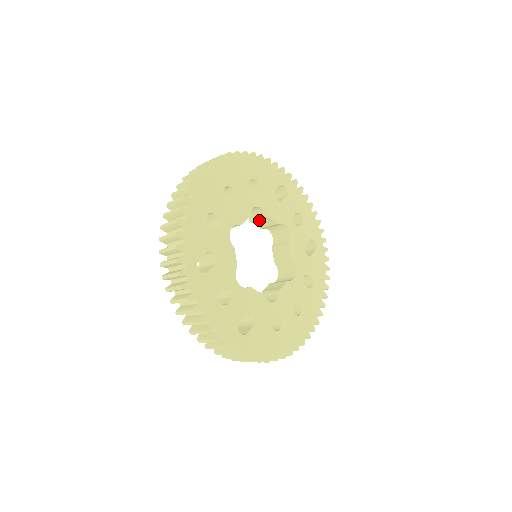
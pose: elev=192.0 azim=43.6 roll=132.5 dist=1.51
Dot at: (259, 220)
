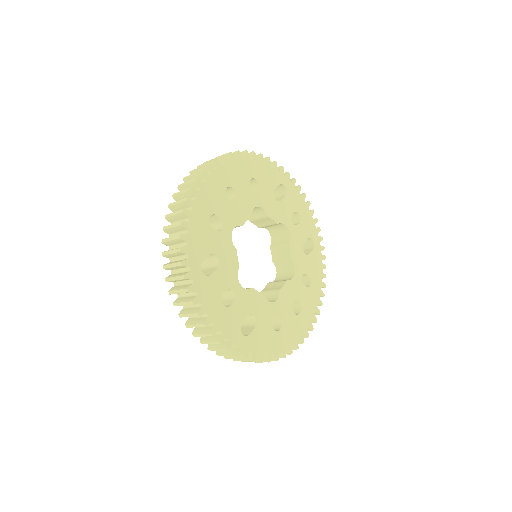
Dot at: (258, 220)
